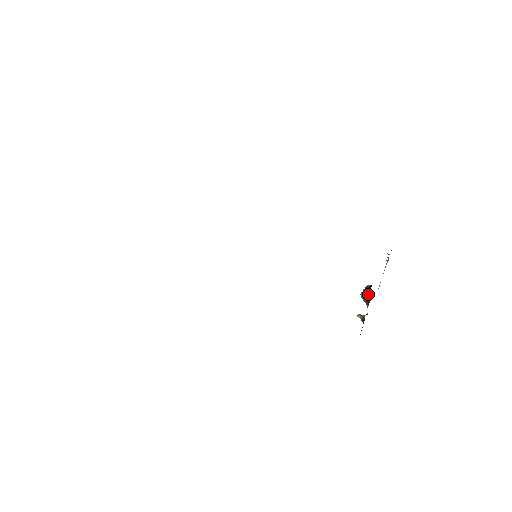
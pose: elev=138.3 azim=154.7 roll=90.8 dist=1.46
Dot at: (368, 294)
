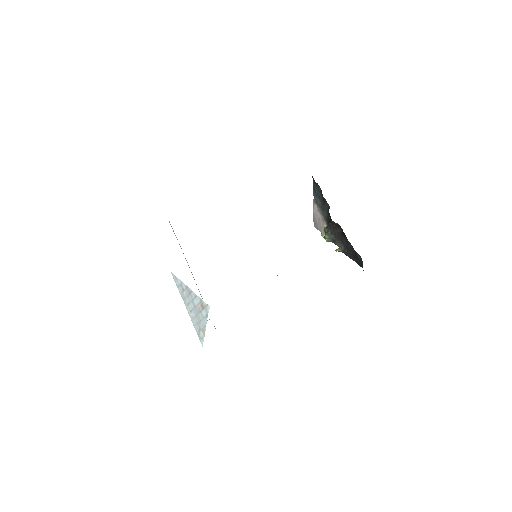
Dot at: (334, 231)
